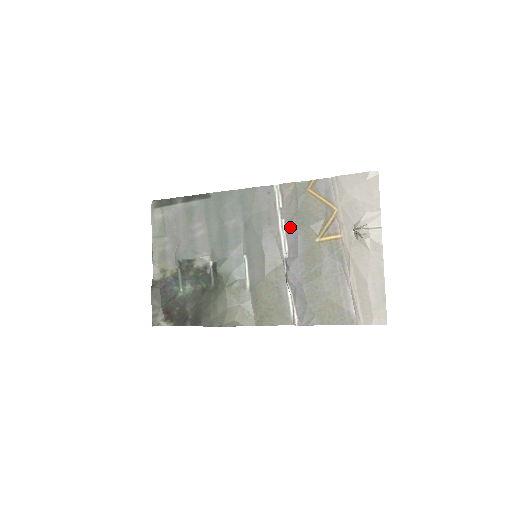
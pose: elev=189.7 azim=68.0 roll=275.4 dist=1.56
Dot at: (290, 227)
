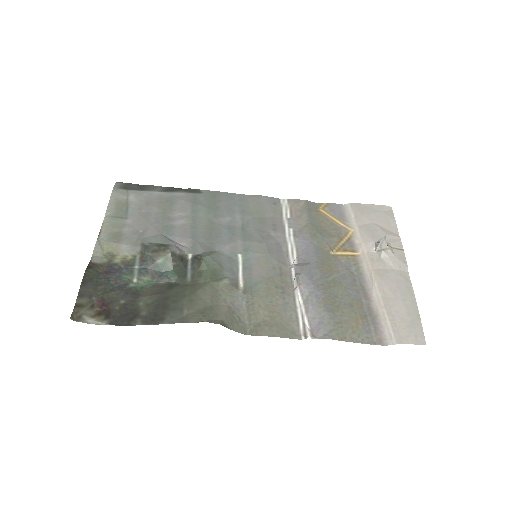
Dot at: (300, 235)
